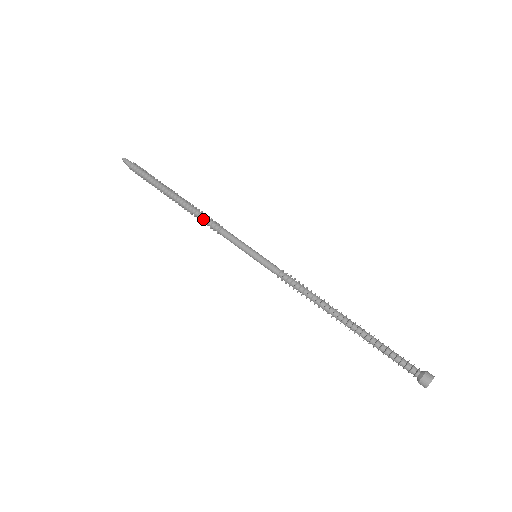
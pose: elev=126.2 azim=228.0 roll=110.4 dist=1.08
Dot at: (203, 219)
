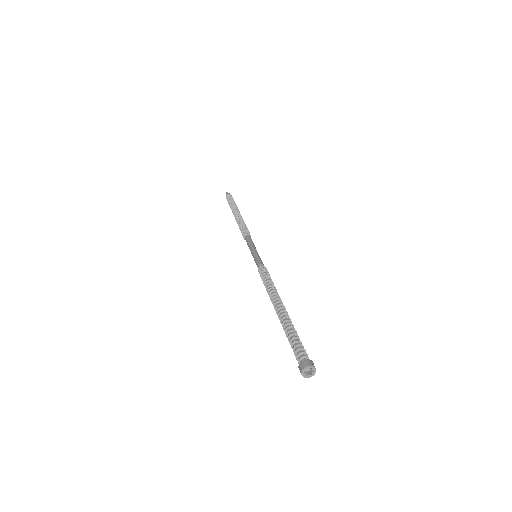
Dot at: (241, 230)
